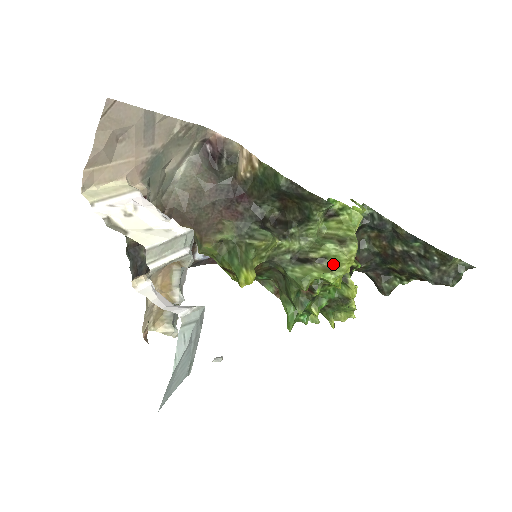
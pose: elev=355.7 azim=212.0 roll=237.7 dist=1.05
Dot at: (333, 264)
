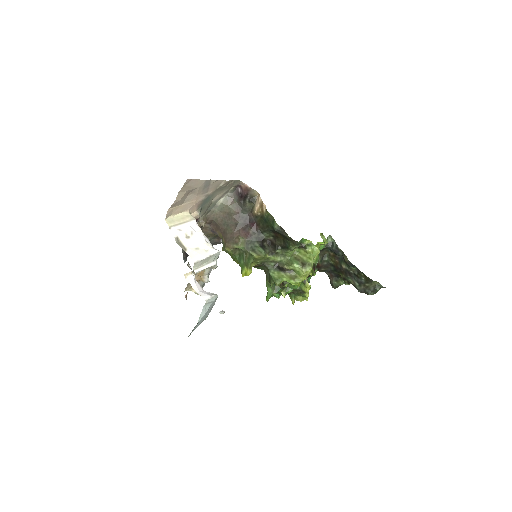
Dot at: (296, 275)
